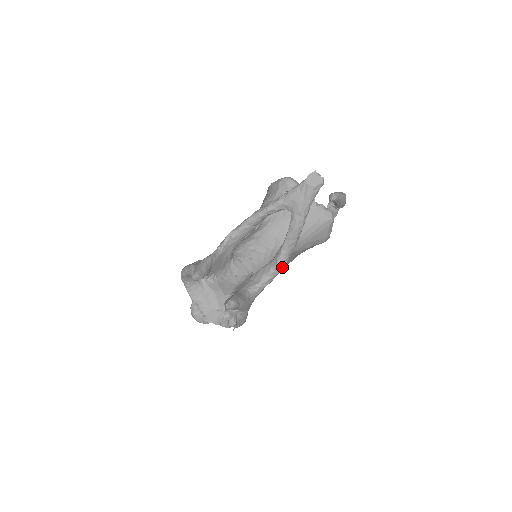
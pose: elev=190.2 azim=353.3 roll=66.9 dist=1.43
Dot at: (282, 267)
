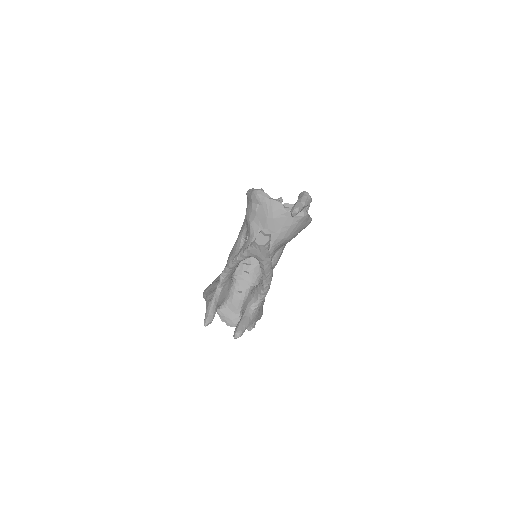
Dot at: (269, 286)
